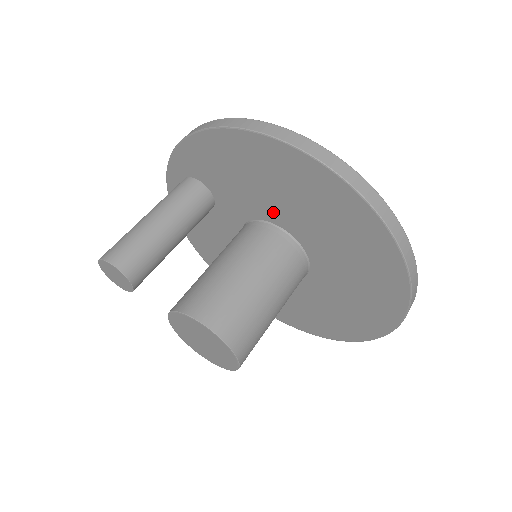
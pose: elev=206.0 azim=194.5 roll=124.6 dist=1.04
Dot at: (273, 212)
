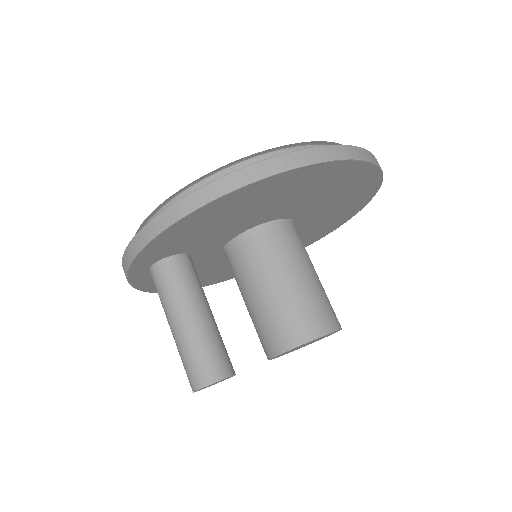
Dot at: (255, 221)
